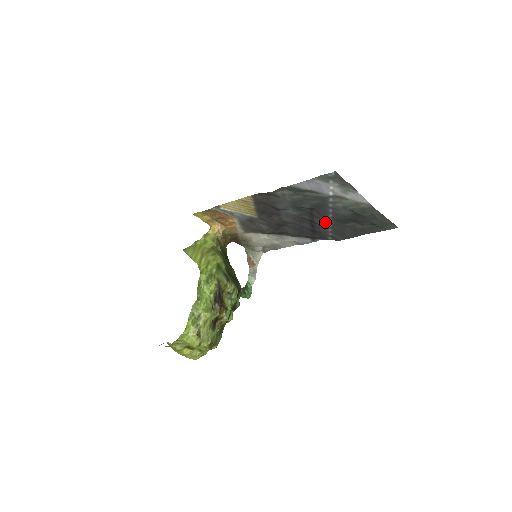
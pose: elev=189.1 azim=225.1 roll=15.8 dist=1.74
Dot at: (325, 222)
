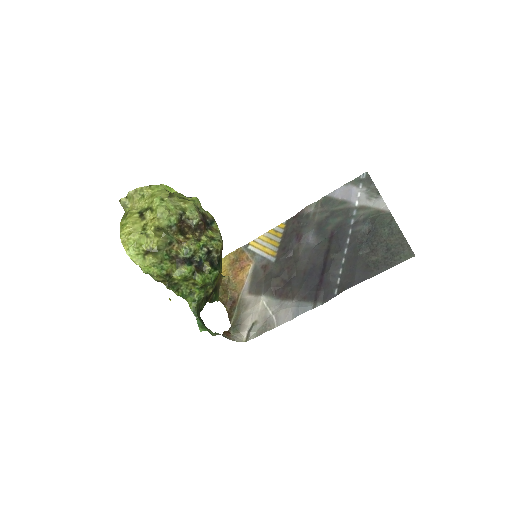
Dot at: (339, 254)
